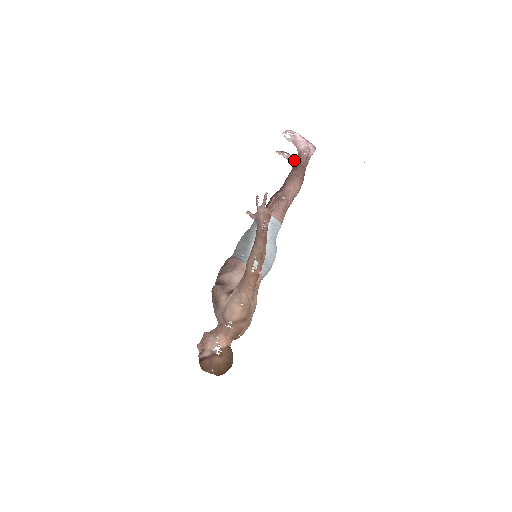
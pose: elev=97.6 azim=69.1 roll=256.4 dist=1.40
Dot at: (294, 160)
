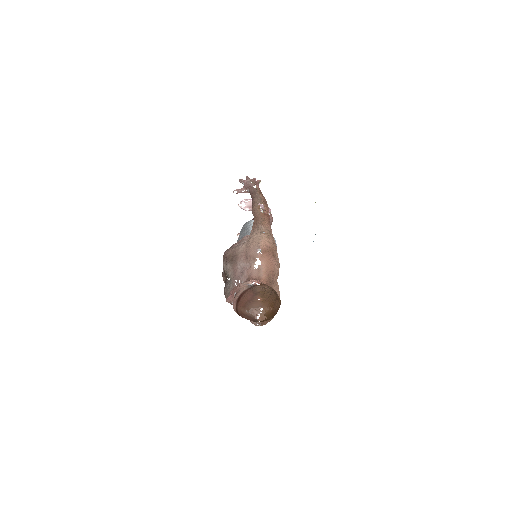
Dot at: occluded
